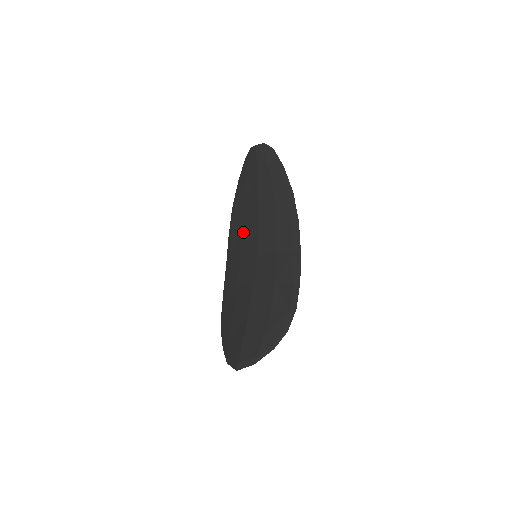
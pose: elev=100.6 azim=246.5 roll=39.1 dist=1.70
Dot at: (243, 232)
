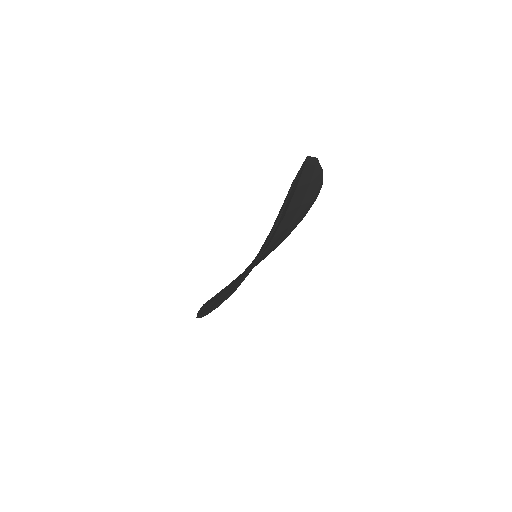
Dot at: (231, 286)
